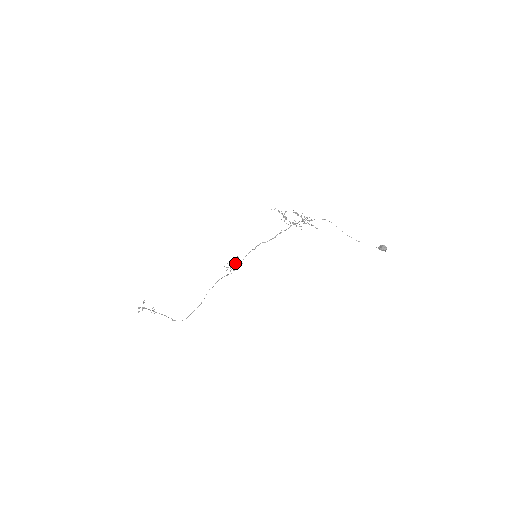
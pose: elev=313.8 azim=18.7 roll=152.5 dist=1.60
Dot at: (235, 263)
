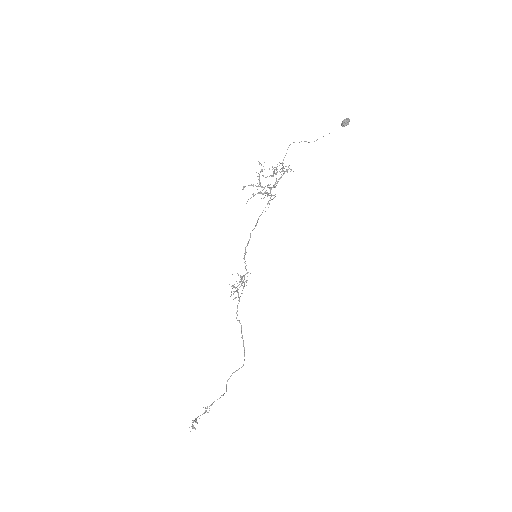
Dot at: (244, 286)
